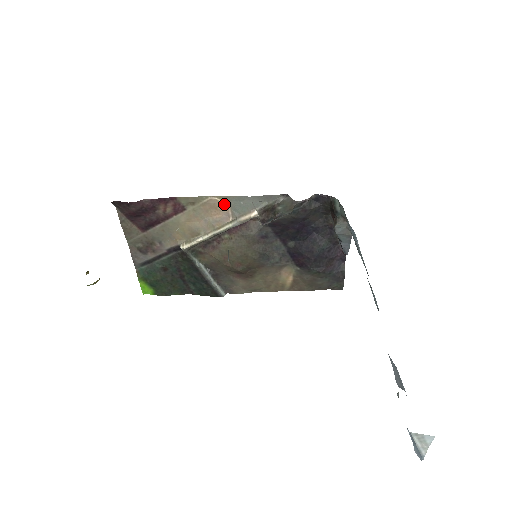
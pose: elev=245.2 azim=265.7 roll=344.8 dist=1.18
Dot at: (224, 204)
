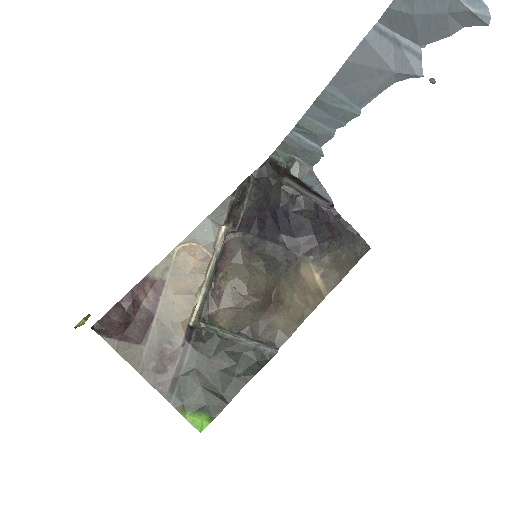
Dot at: (193, 246)
